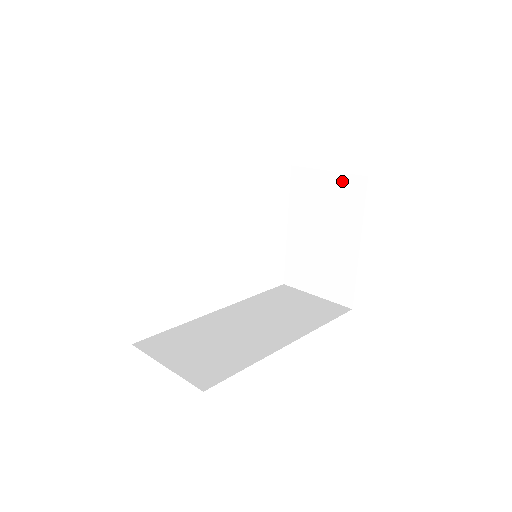
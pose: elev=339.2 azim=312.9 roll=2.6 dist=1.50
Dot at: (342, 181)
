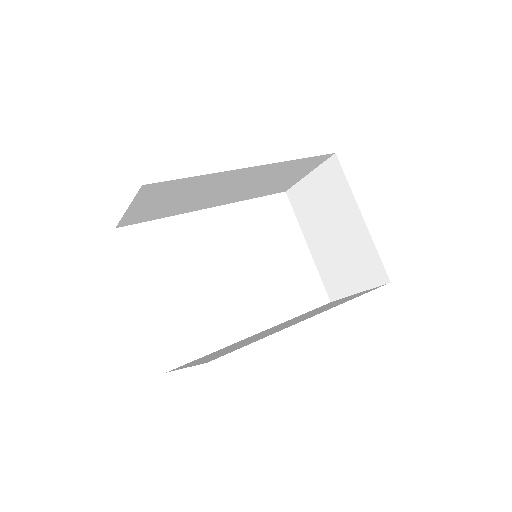
Dot at: (322, 173)
